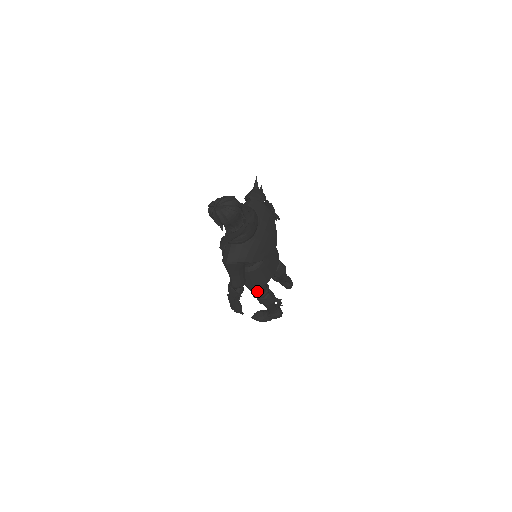
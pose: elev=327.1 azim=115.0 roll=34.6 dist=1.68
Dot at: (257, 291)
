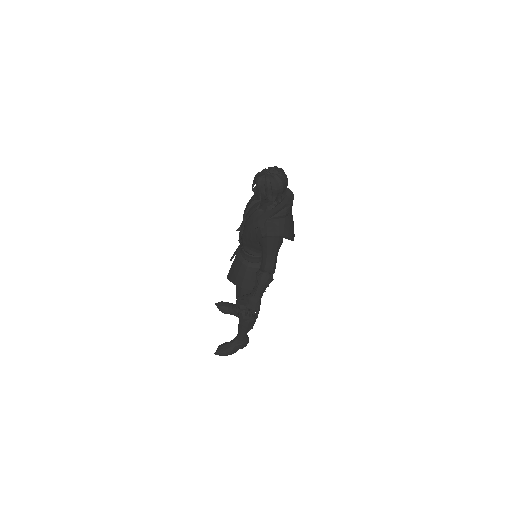
Dot at: occluded
